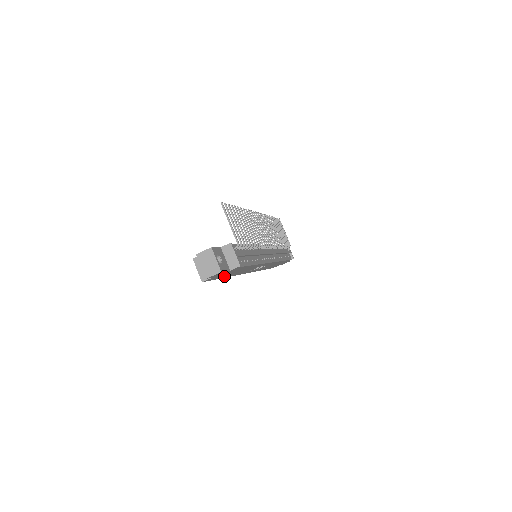
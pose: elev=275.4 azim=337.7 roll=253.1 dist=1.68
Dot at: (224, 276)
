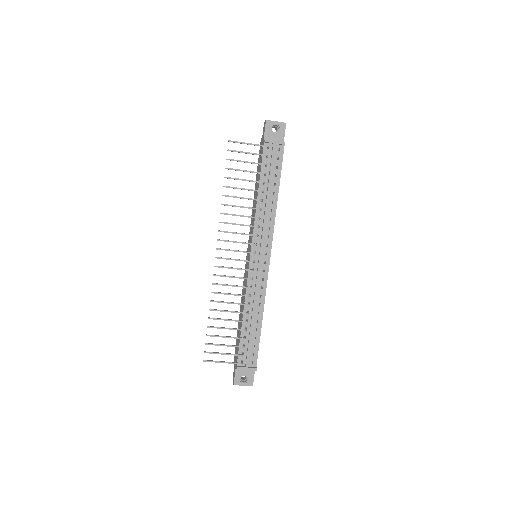
Dot at: occluded
